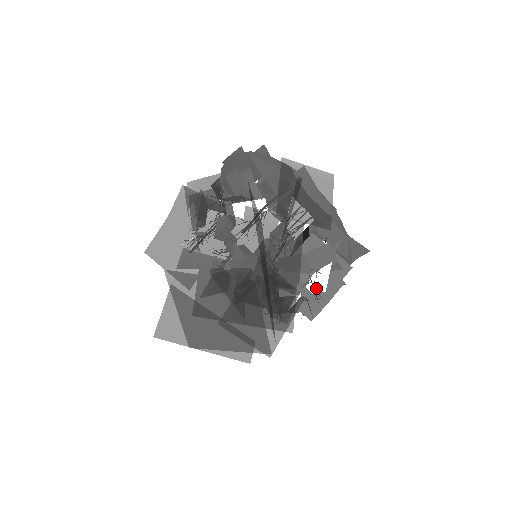
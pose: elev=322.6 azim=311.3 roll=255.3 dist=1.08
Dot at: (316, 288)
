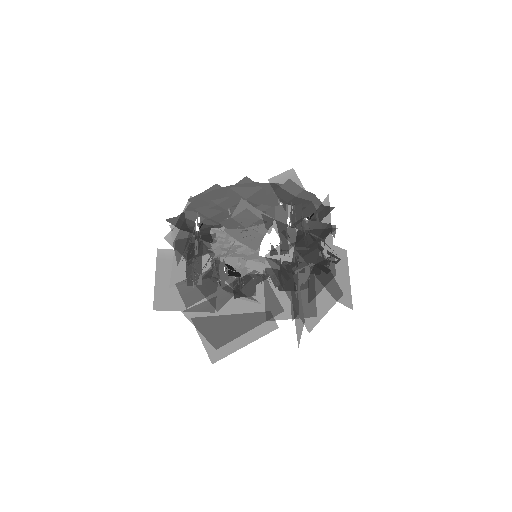
Dot at: occluded
